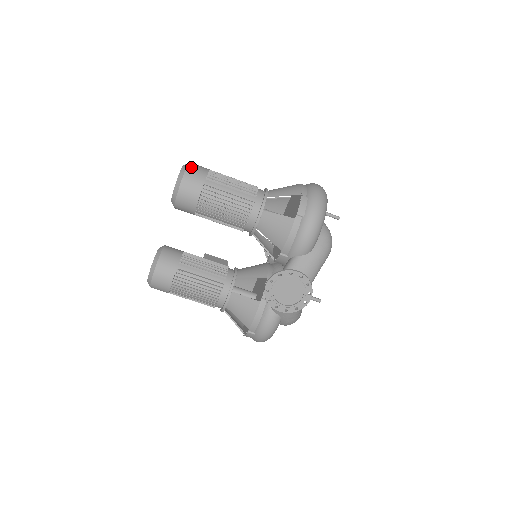
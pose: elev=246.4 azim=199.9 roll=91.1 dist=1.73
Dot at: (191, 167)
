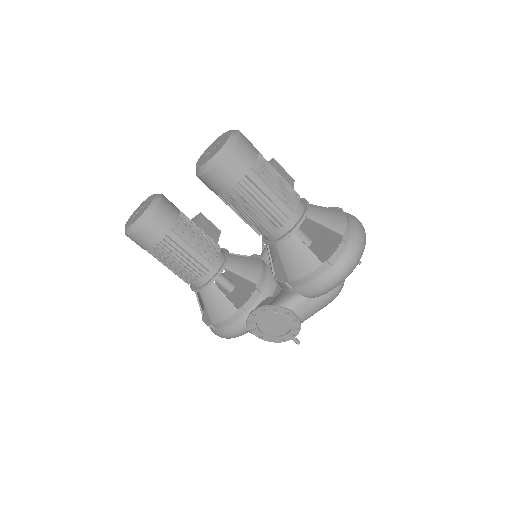
Dot at: (240, 145)
